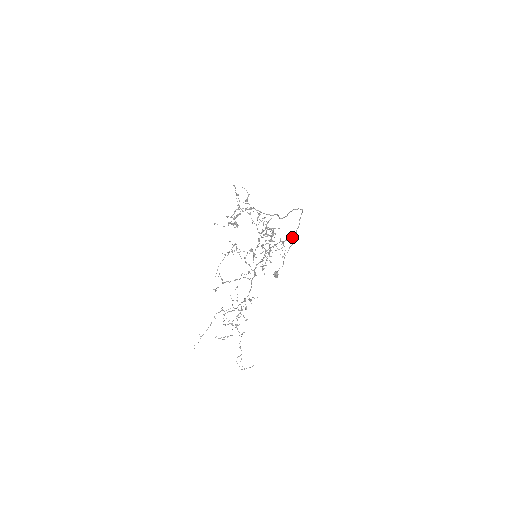
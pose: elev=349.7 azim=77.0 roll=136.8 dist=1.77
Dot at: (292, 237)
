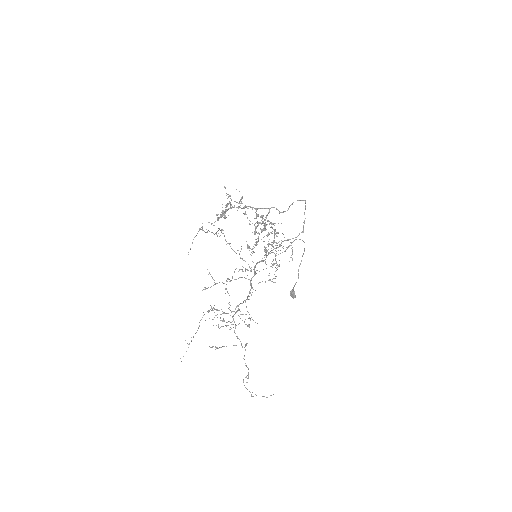
Dot at: occluded
